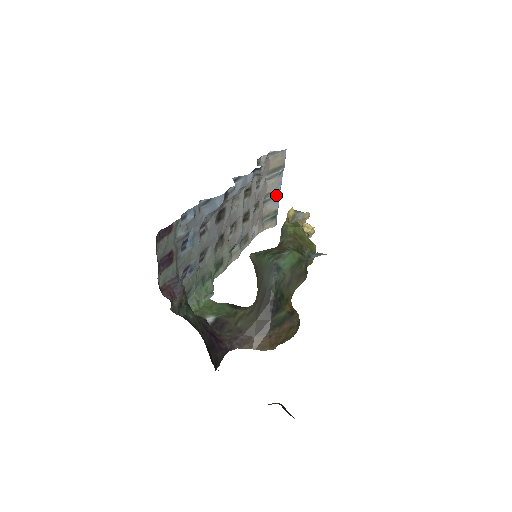
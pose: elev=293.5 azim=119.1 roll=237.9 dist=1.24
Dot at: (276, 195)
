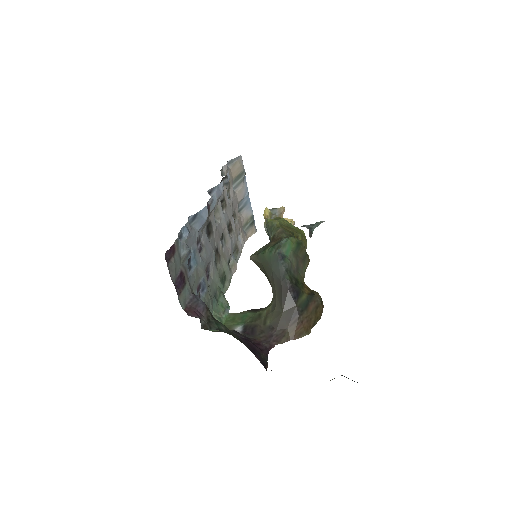
Dot at: (247, 201)
